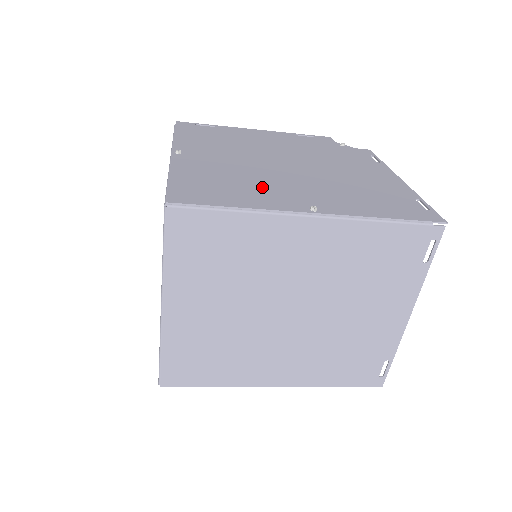
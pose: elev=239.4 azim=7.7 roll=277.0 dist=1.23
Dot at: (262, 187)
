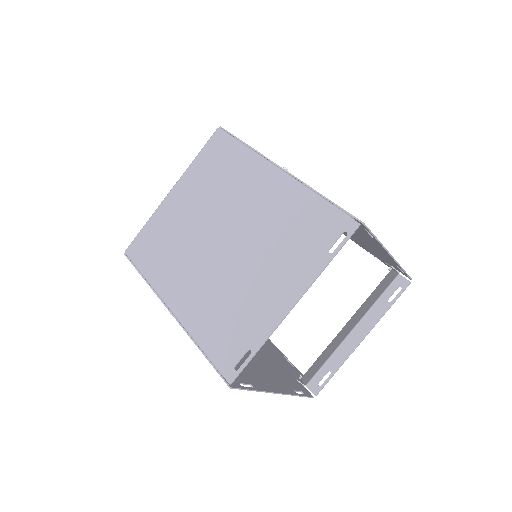
Dot at: occluded
